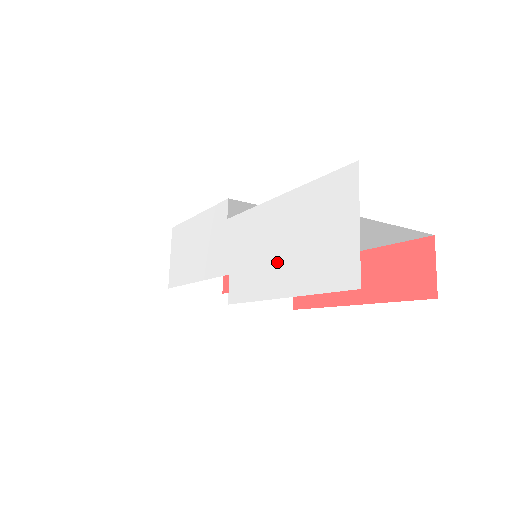
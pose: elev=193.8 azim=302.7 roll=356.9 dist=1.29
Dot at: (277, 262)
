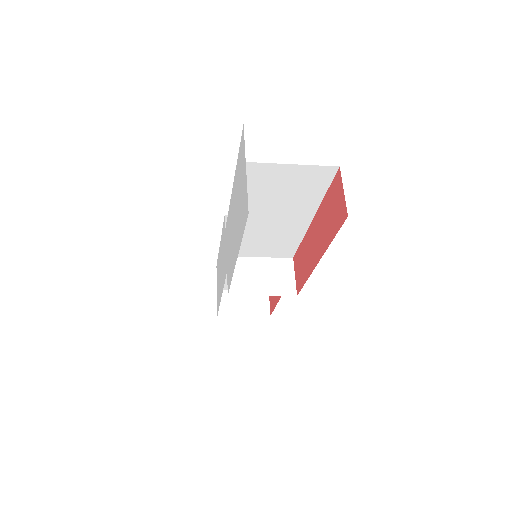
Dot at: (234, 237)
